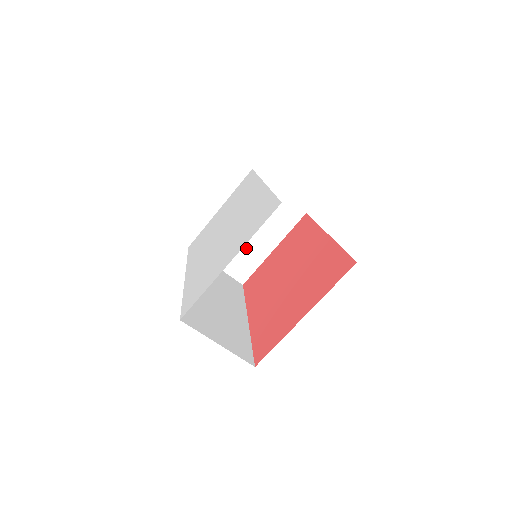
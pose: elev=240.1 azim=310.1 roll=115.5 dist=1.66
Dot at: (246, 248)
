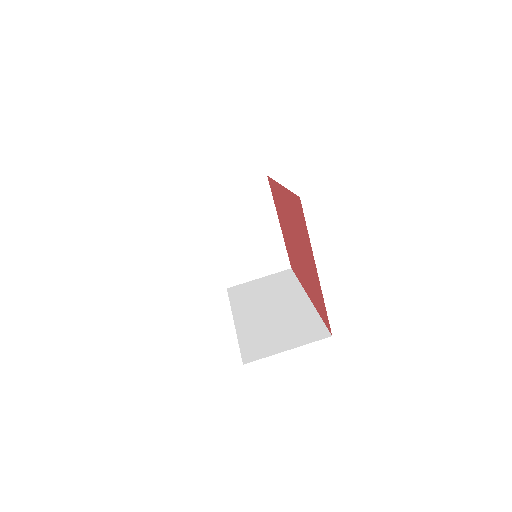
Dot at: (261, 245)
